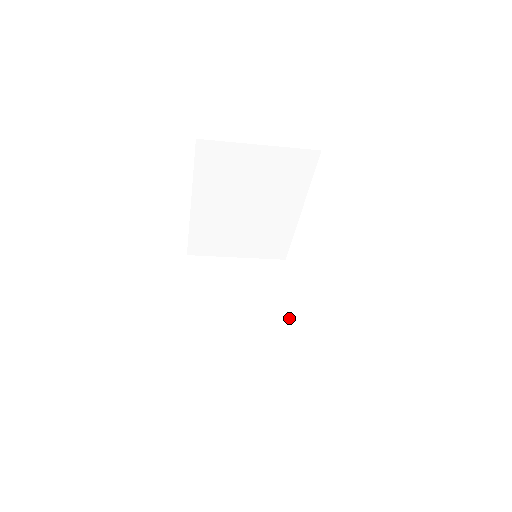
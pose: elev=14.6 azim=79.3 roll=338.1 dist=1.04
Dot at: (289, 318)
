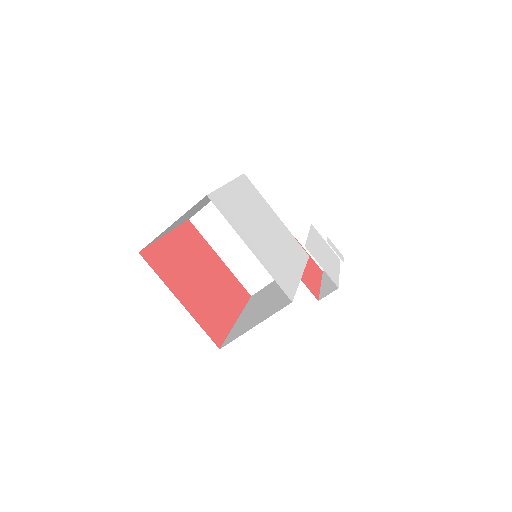
Dot at: occluded
